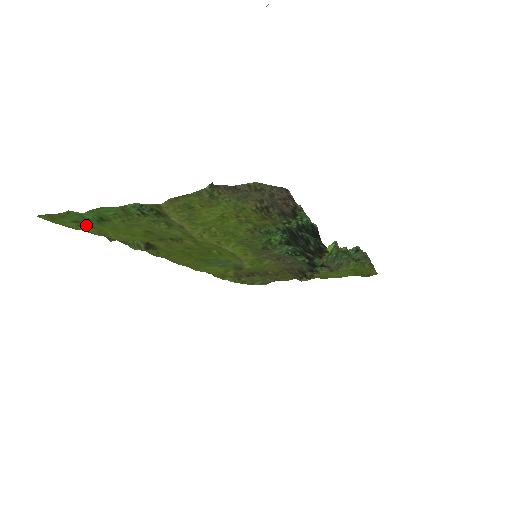
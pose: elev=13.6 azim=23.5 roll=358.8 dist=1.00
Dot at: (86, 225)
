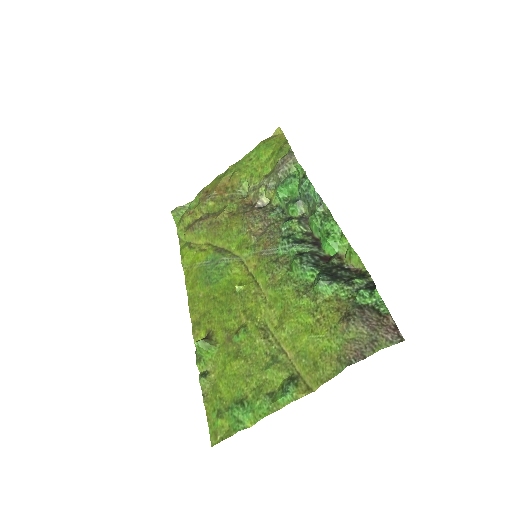
Dot at: (216, 405)
